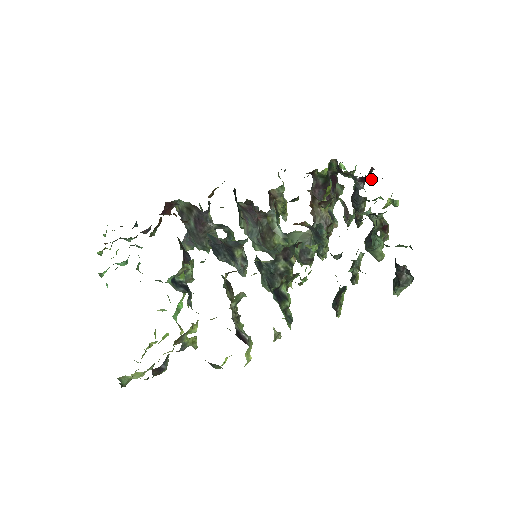
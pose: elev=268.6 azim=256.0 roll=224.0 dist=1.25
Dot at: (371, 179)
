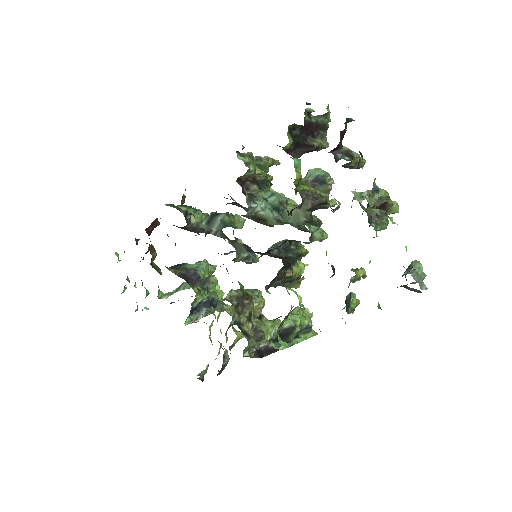
Dot at: (353, 120)
